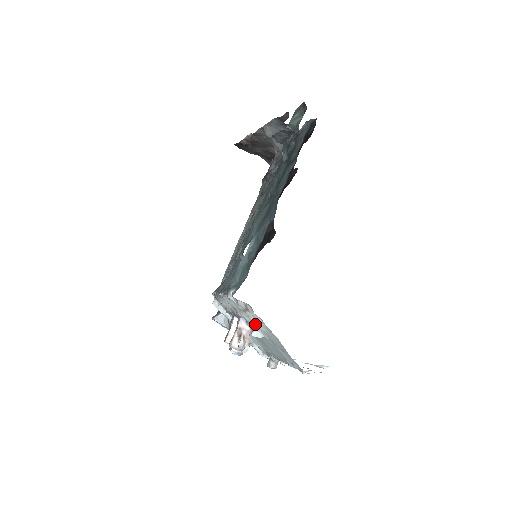
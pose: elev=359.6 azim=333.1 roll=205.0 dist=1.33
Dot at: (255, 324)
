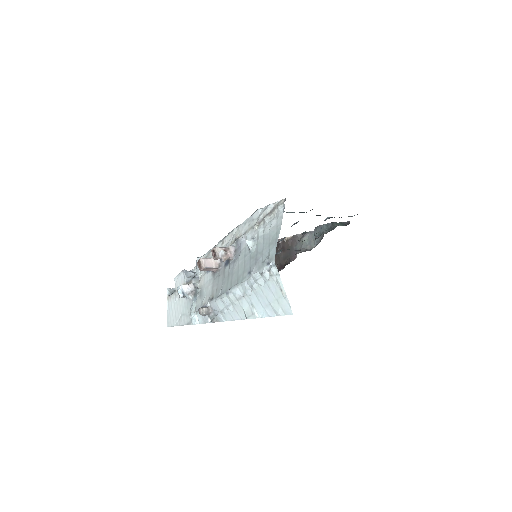
Dot at: (260, 230)
